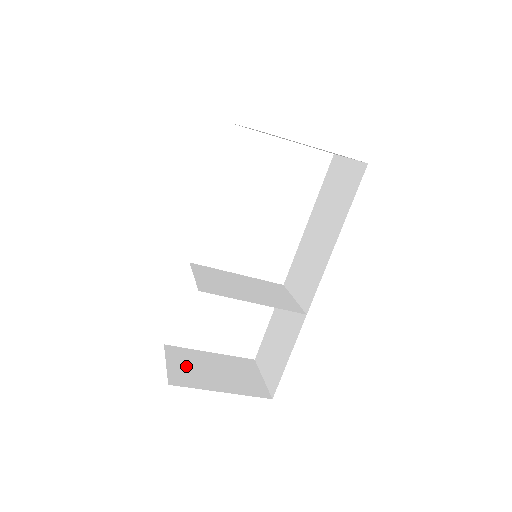
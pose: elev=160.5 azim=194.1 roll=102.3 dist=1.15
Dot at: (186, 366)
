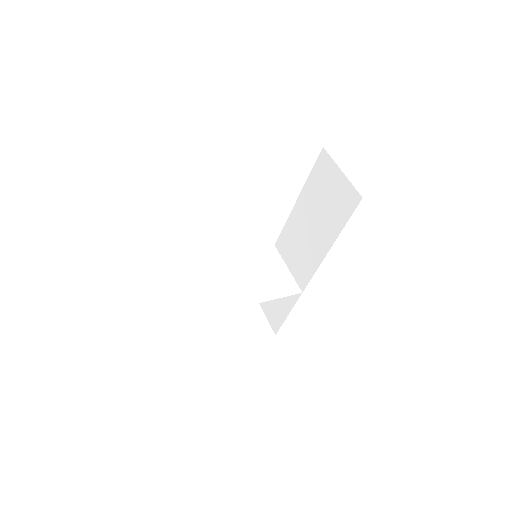
Dot at: (205, 327)
